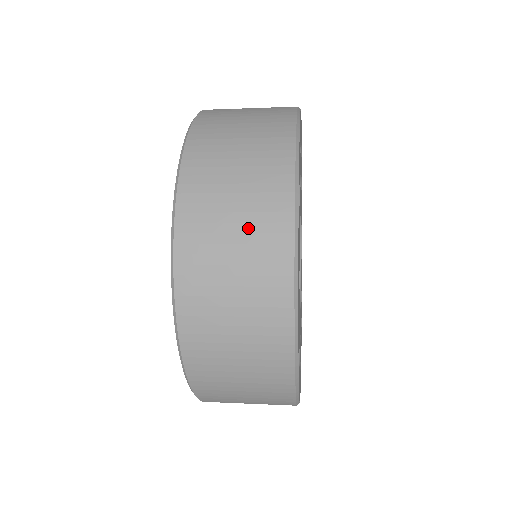
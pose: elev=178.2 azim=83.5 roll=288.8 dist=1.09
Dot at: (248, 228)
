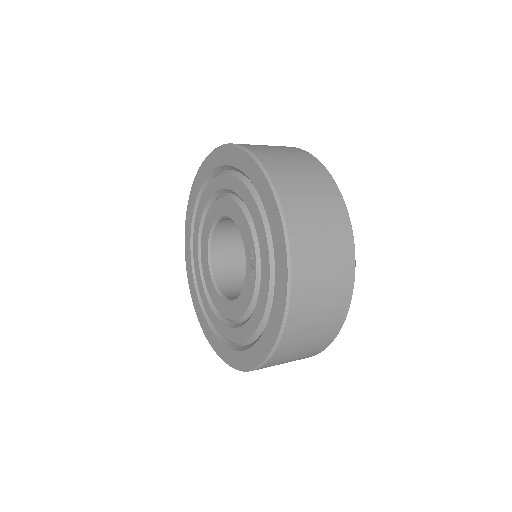
Dot at: (323, 205)
